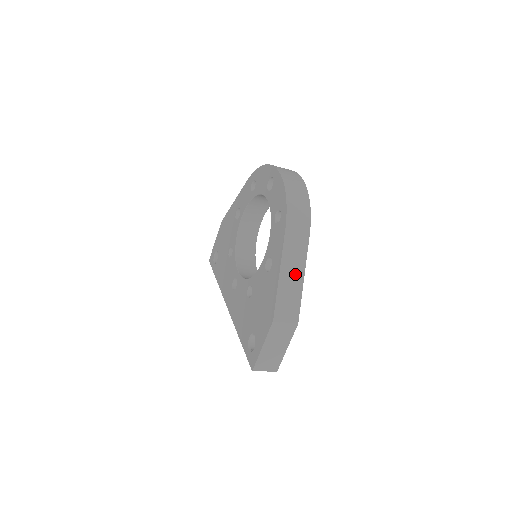
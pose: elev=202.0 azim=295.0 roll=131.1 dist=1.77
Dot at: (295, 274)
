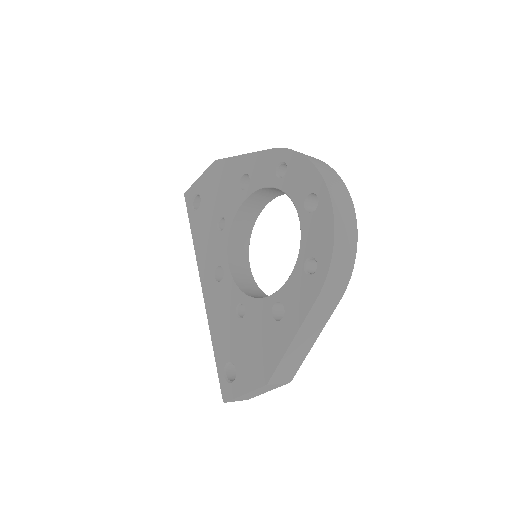
Dot at: (308, 340)
